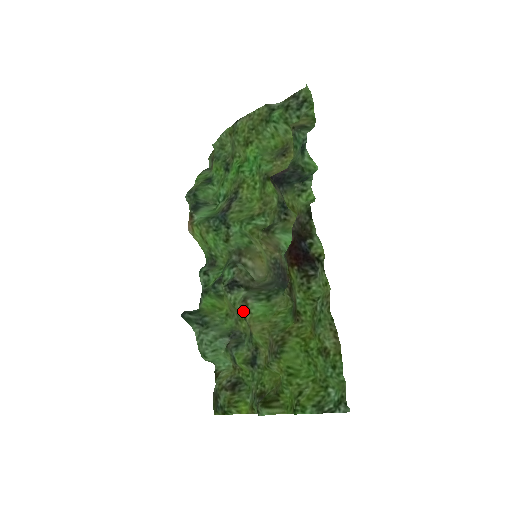
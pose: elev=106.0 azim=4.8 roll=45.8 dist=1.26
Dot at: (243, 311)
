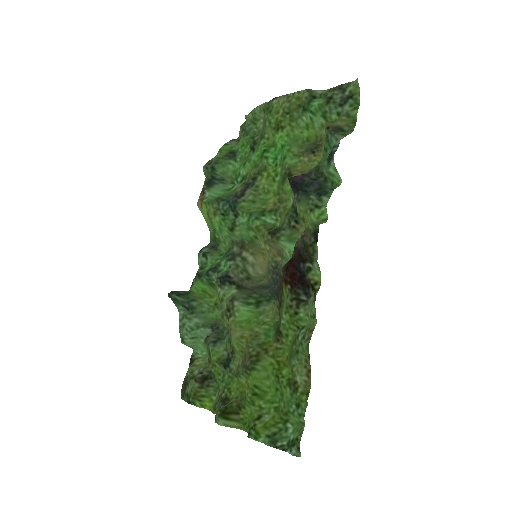
Dot at: (228, 311)
